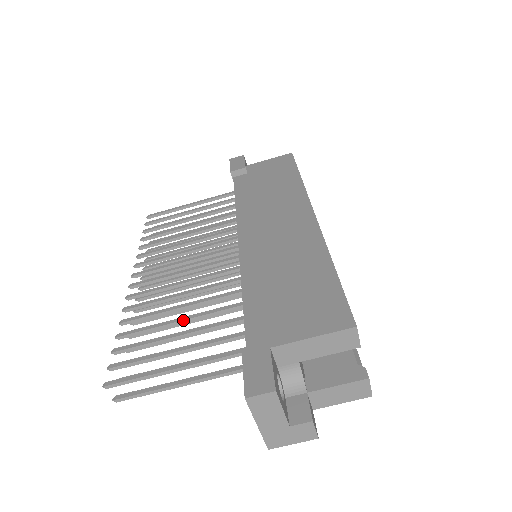
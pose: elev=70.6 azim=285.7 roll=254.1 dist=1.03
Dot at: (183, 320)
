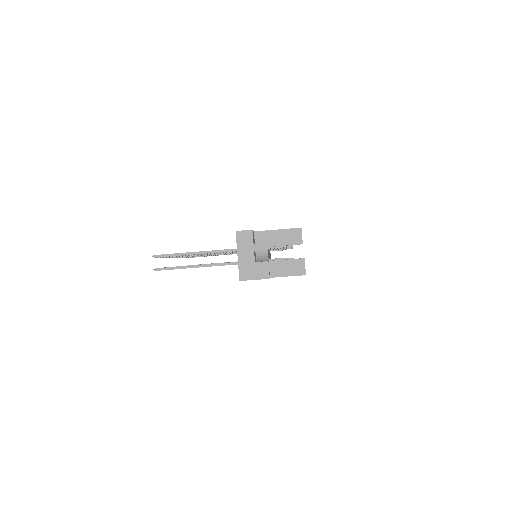
Dot at: occluded
